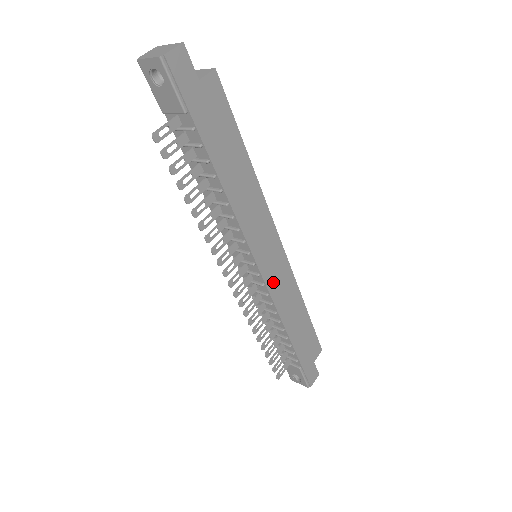
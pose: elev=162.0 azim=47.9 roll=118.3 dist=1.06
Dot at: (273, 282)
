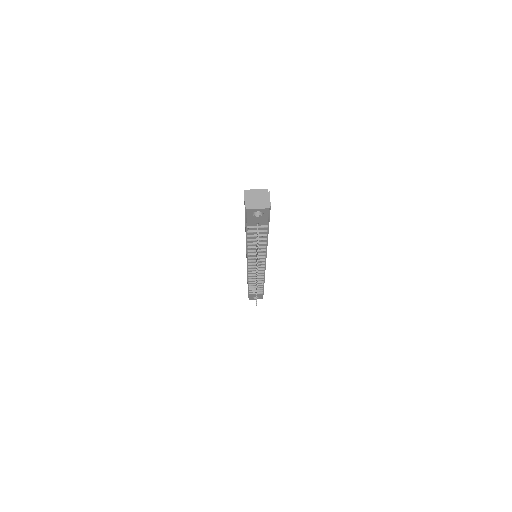
Dot at: occluded
